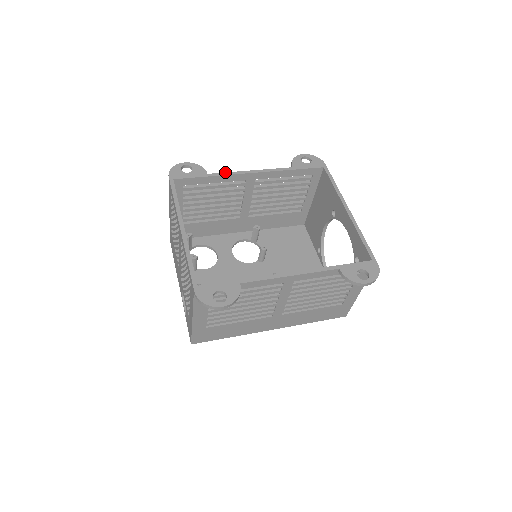
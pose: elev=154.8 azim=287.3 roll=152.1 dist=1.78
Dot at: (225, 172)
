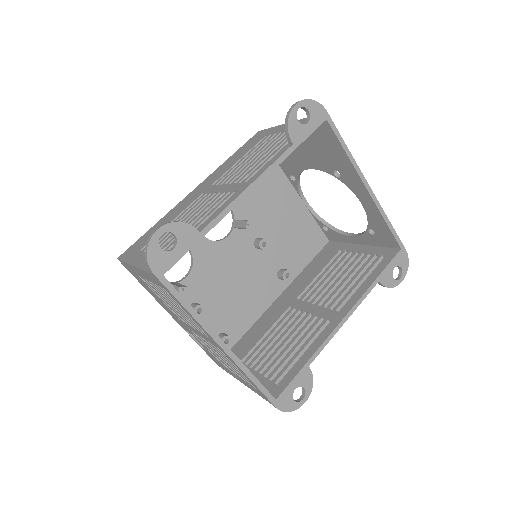
Dot at: (220, 213)
